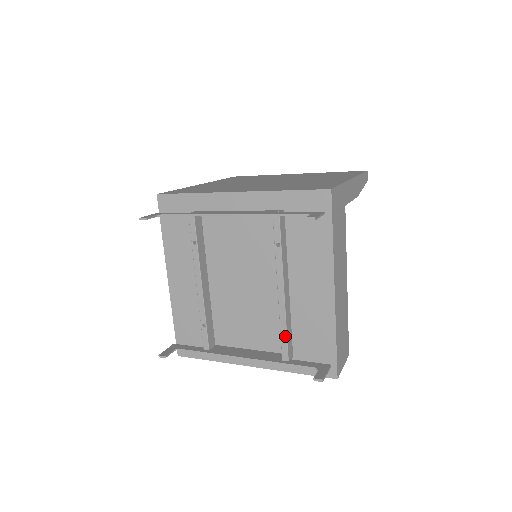
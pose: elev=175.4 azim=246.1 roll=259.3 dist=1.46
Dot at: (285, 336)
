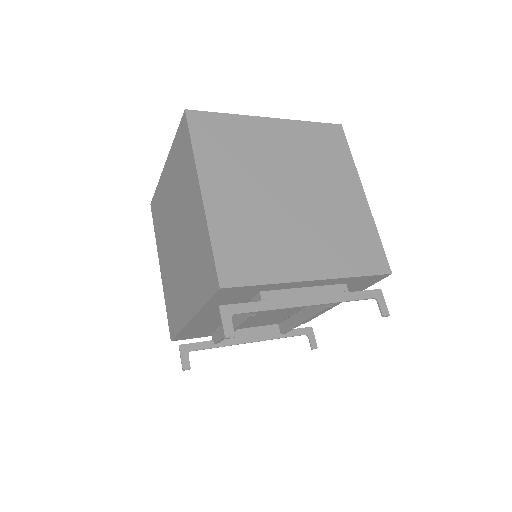
Dot at: occluded
